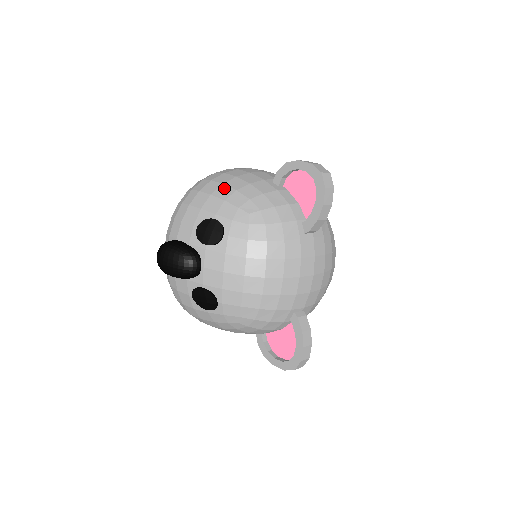
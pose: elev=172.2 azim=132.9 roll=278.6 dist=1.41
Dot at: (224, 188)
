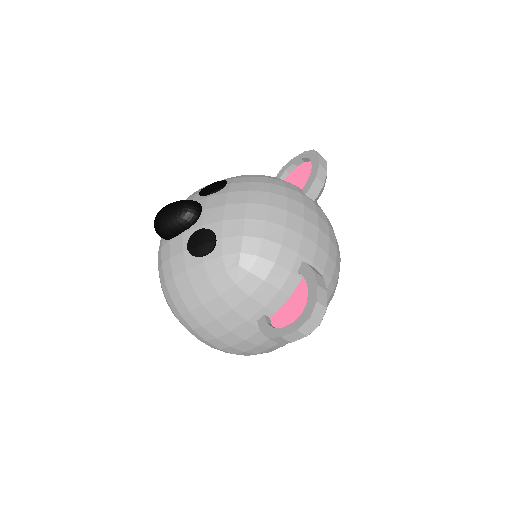
Dot at: occluded
